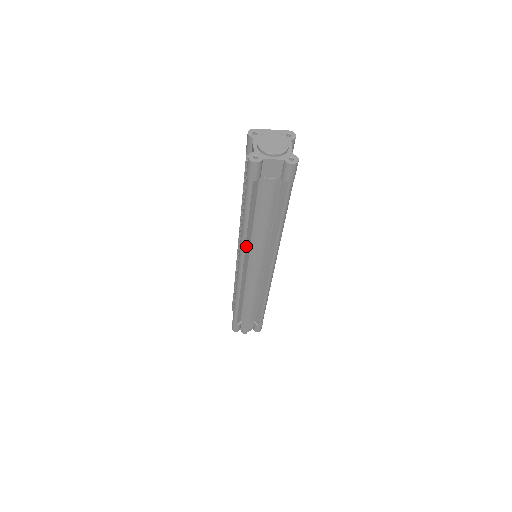
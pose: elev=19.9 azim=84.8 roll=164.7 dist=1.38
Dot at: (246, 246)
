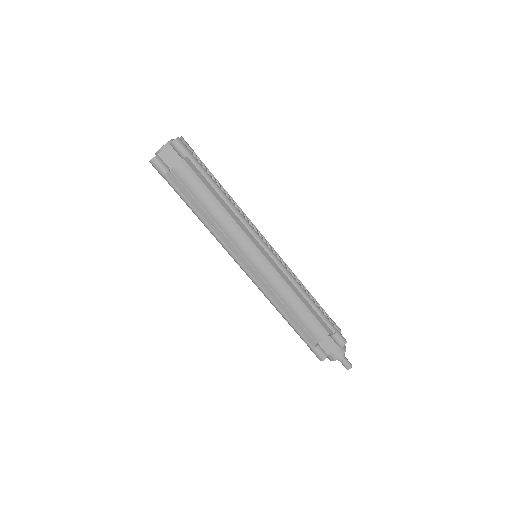
Dot at: (223, 240)
